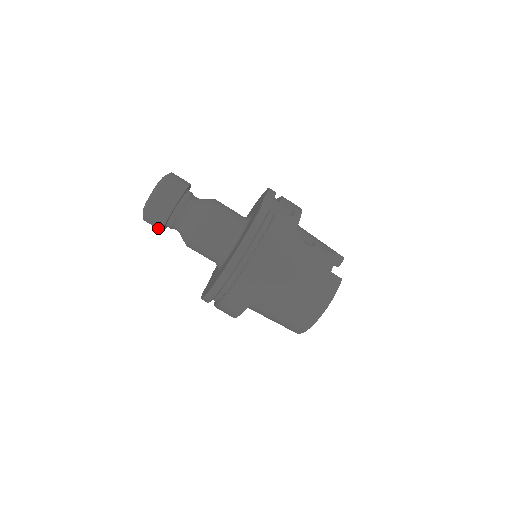
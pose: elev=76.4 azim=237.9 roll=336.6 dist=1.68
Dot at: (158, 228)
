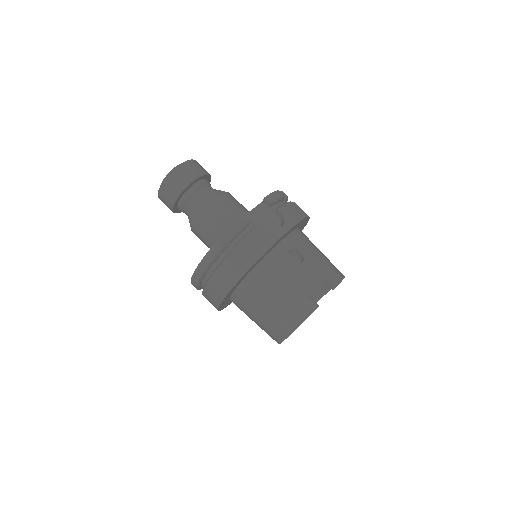
Dot at: occluded
